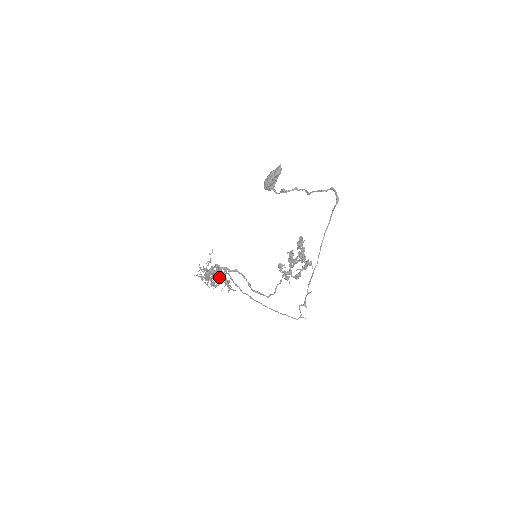
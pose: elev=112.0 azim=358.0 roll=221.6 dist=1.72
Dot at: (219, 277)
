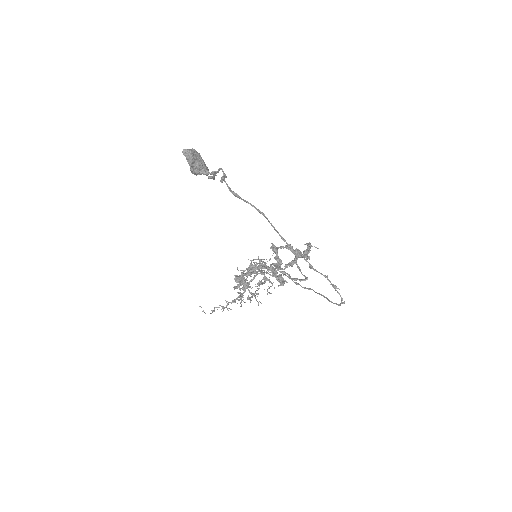
Dot at: (264, 264)
